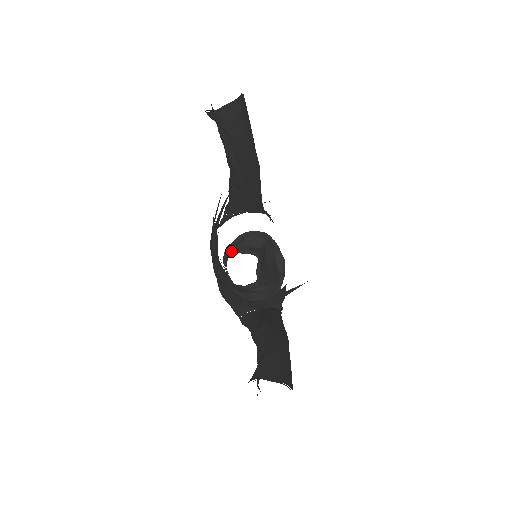
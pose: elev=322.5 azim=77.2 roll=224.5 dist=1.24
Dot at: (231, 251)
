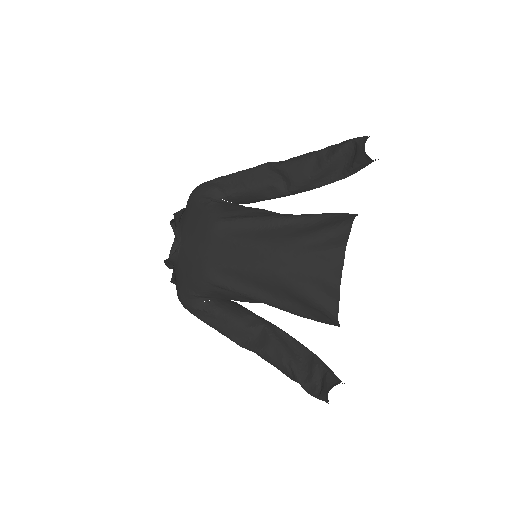
Dot at: occluded
